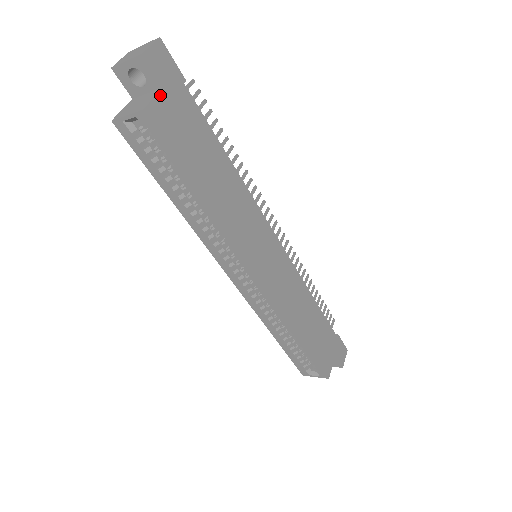
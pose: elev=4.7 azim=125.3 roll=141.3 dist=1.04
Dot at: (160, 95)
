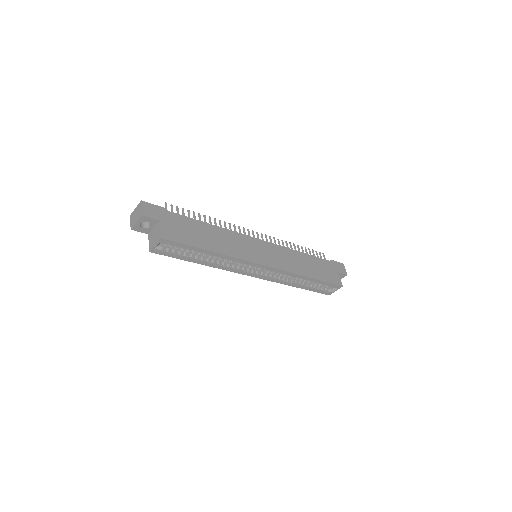
Dot at: (161, 225)
